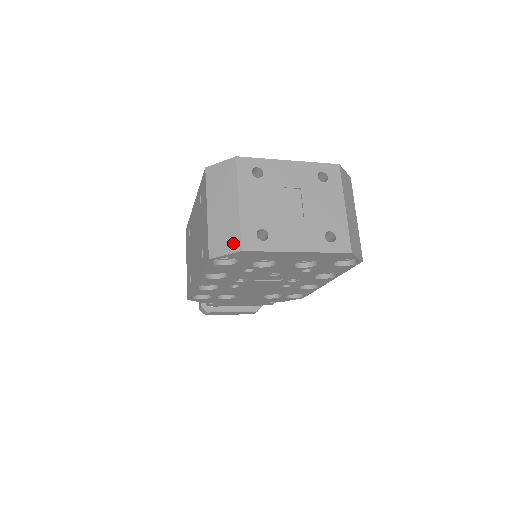
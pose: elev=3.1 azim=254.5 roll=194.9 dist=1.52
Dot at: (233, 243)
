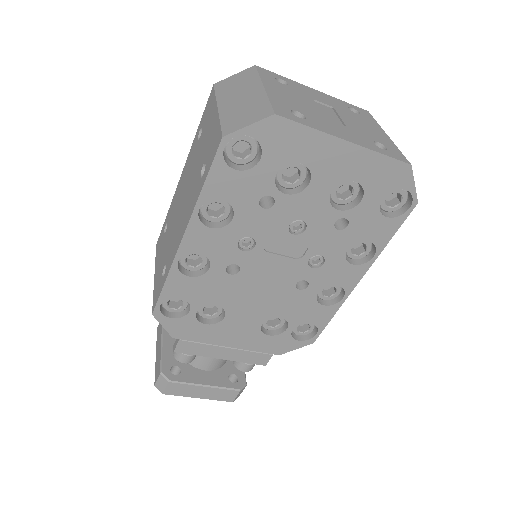
Dot at: (260, 113)
